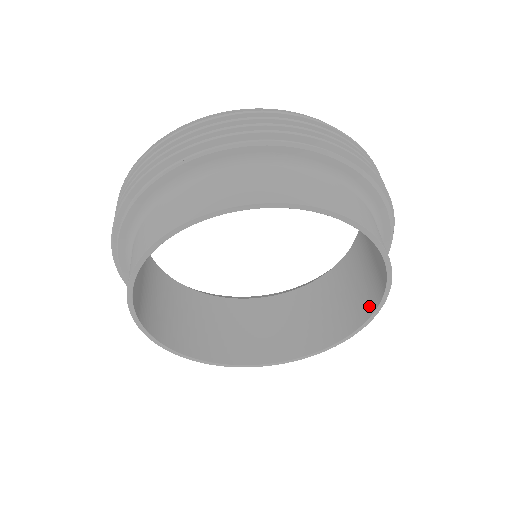
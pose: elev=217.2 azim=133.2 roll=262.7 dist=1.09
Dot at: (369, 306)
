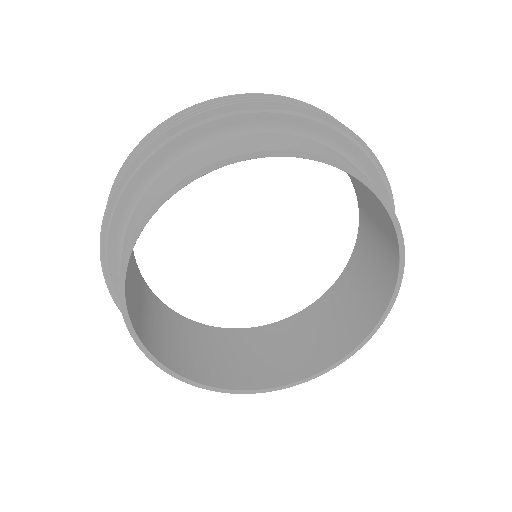
Dot at: (378, 308)
